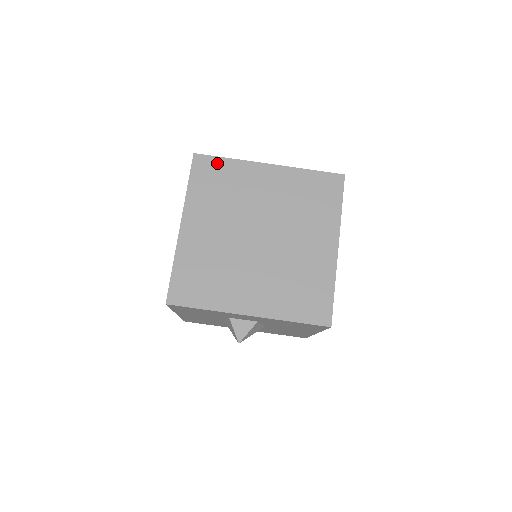
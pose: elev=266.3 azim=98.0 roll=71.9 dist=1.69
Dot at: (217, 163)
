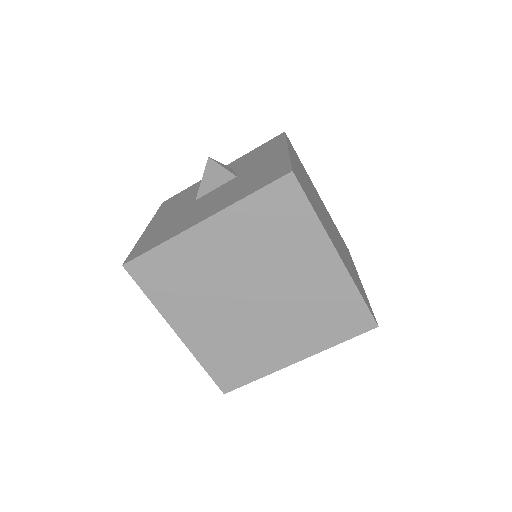
Dot at: (153, 259)
